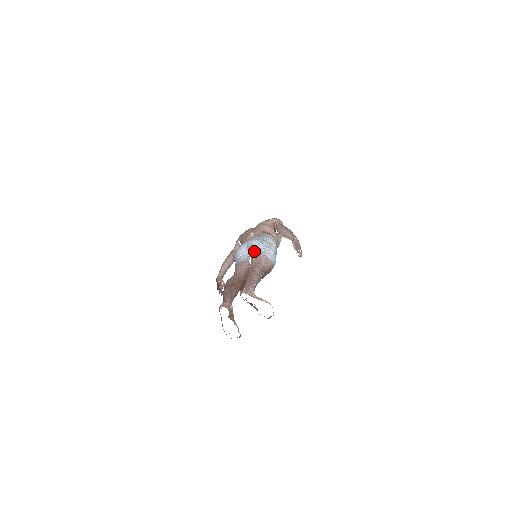
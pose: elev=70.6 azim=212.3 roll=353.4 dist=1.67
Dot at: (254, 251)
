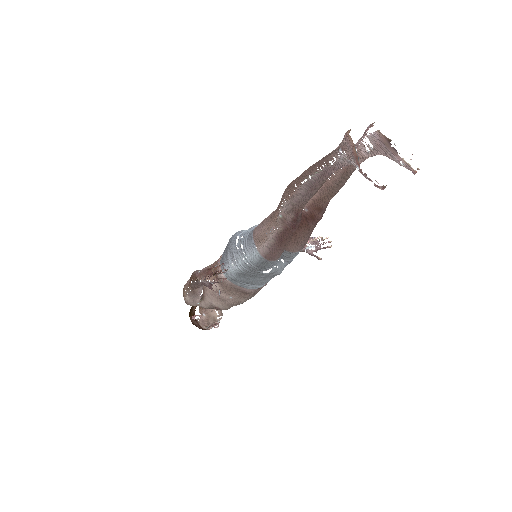
Dot at: occluded
